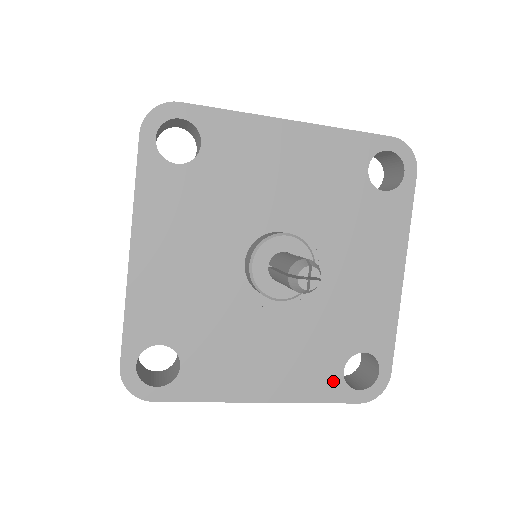
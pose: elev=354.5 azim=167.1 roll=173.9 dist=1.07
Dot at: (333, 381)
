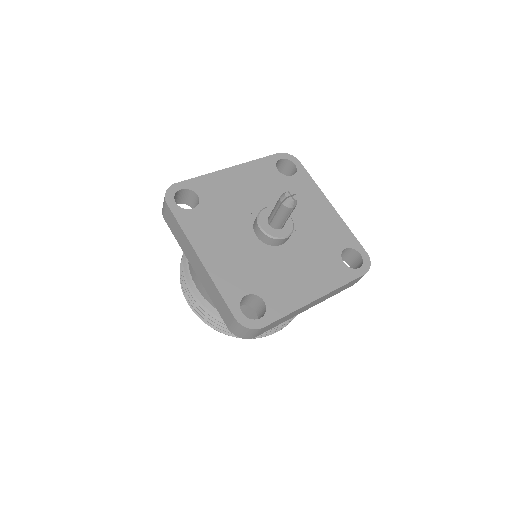
Dot at: (236, 292)
